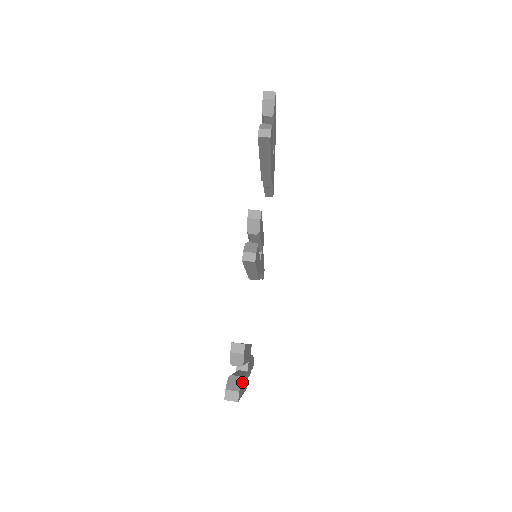
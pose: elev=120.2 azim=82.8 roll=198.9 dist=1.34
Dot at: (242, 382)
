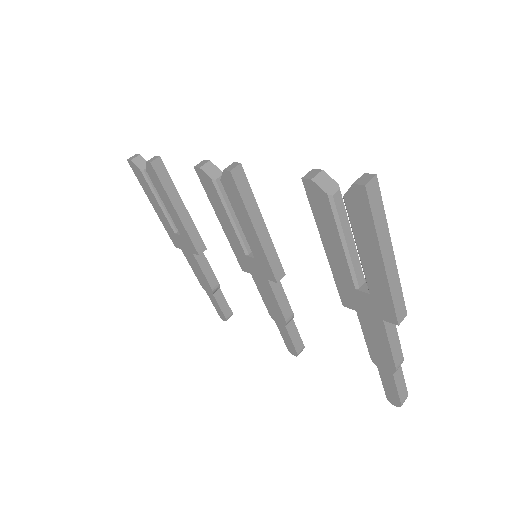
Dot at: occluded
